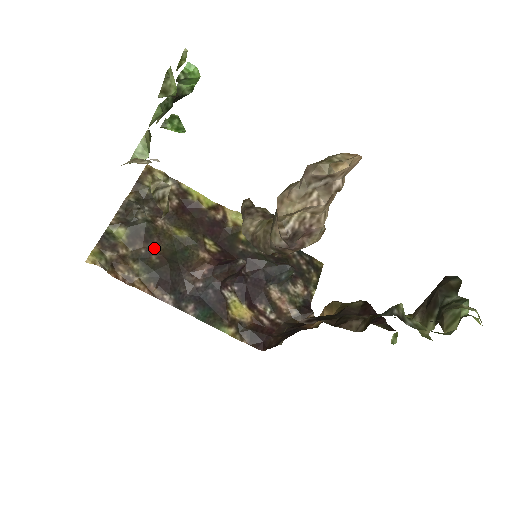
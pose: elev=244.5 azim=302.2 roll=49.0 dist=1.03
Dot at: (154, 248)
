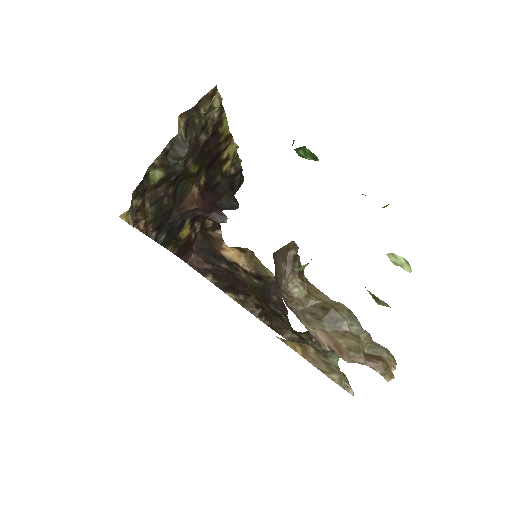
Dot at: (170, 189)
